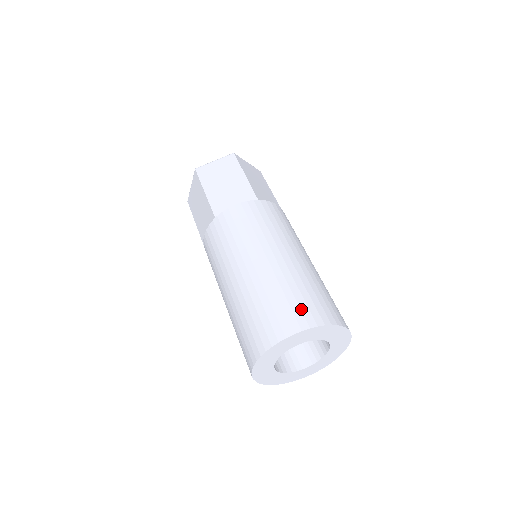
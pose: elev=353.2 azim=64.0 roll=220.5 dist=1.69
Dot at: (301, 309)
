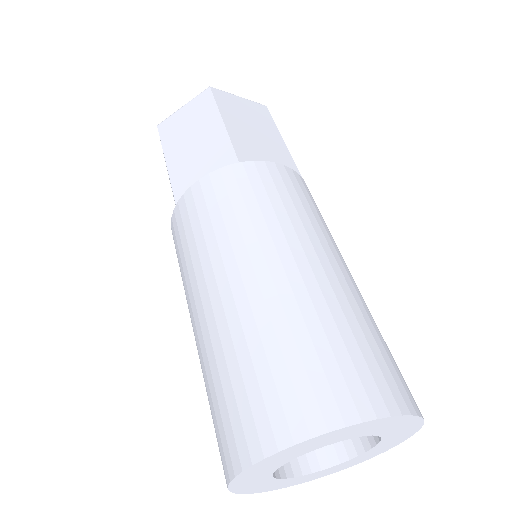
Dot at: (296, 390)
